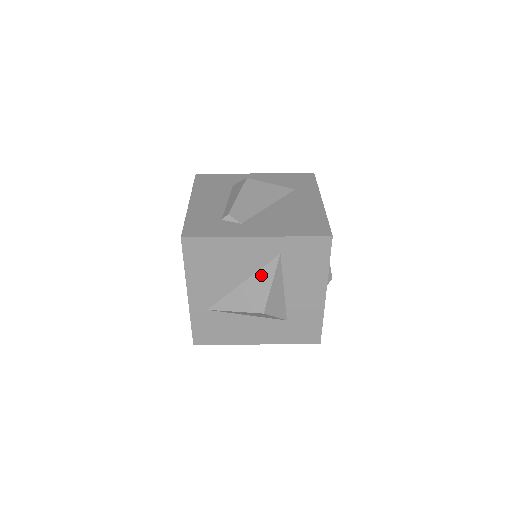
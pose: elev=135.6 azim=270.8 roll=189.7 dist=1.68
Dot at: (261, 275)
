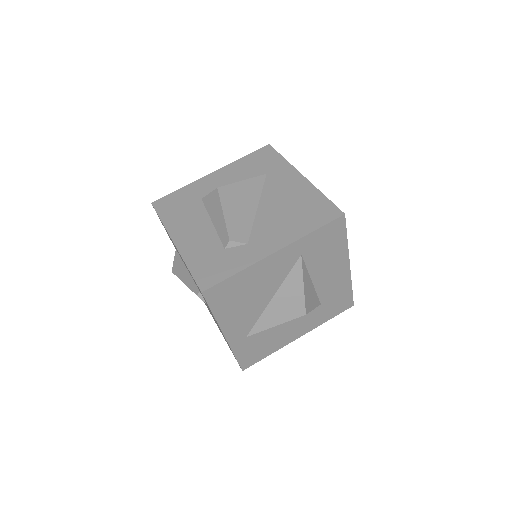
Dot at: (289, 282)
